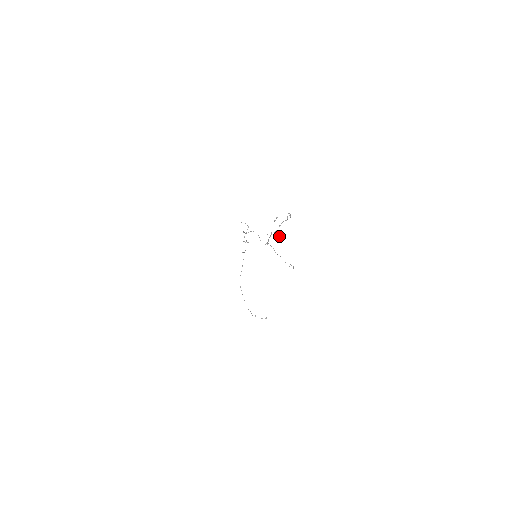
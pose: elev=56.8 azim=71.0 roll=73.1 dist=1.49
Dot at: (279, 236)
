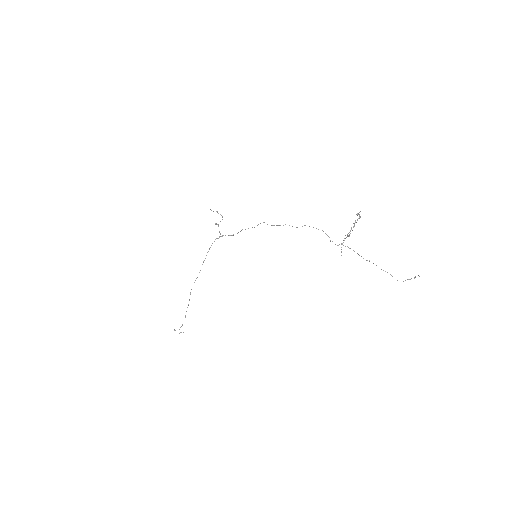
Dot at: occluded
